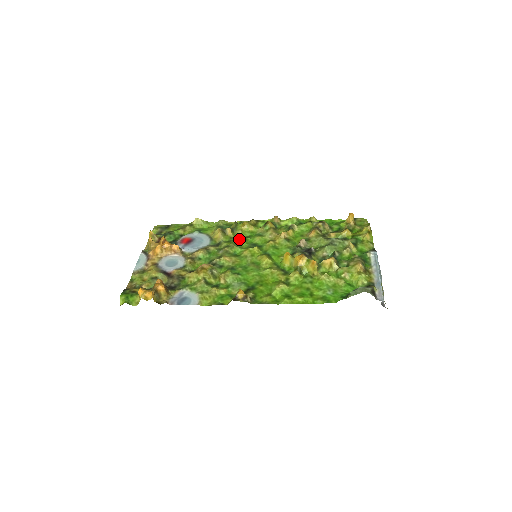
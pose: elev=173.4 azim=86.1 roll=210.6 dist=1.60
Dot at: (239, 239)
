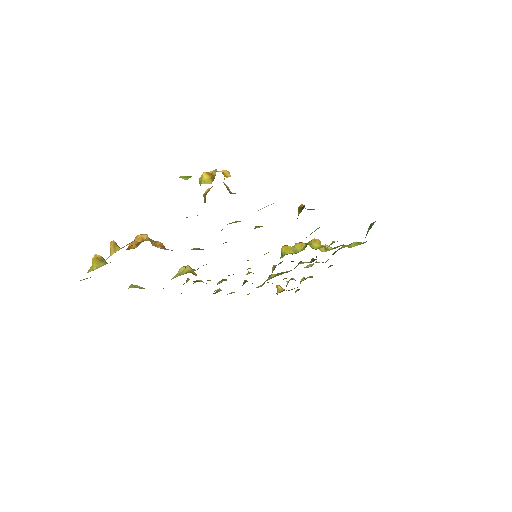
Dot at: occluded
